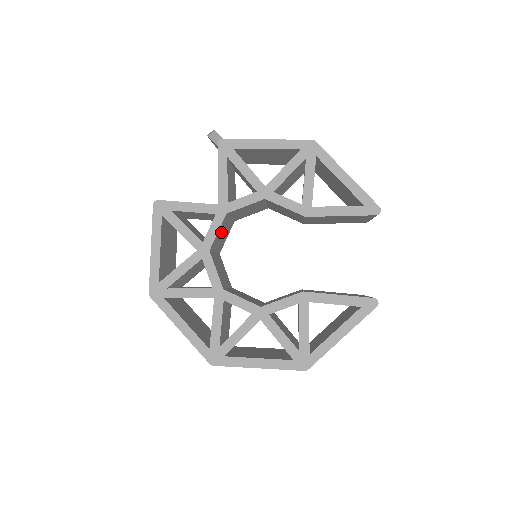
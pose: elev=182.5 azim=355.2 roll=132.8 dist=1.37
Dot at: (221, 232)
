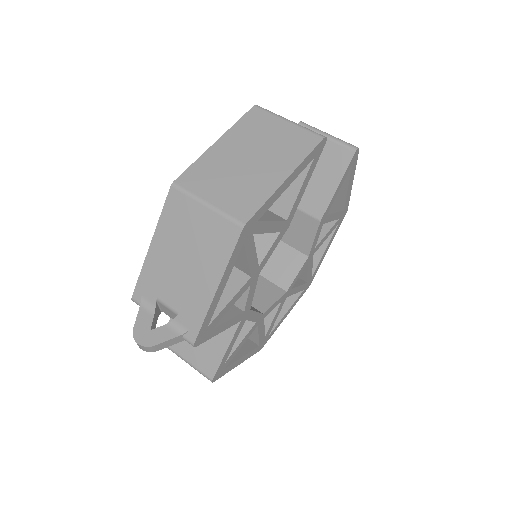
Dot at: occluded
